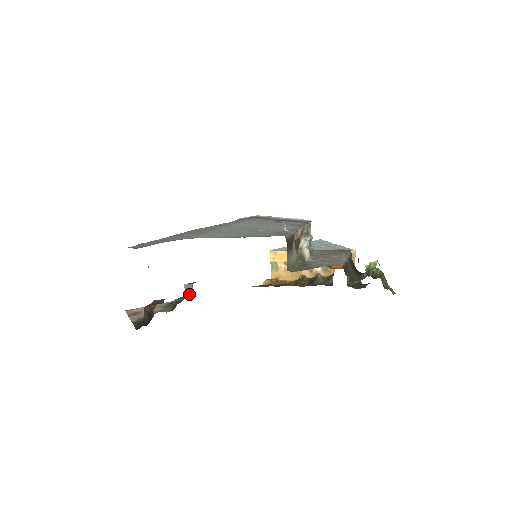
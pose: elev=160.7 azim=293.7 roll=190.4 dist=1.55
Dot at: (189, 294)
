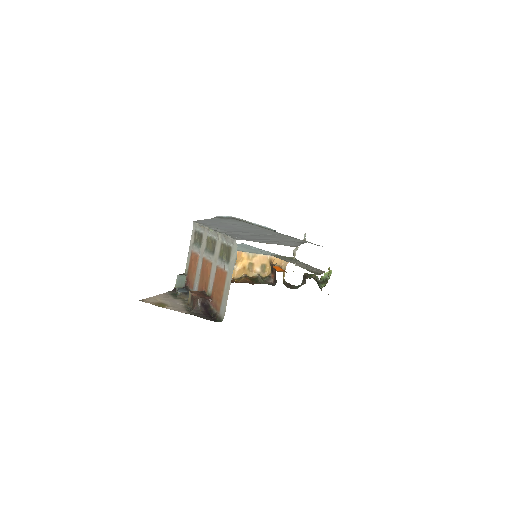
Dot at: (180, 285)
